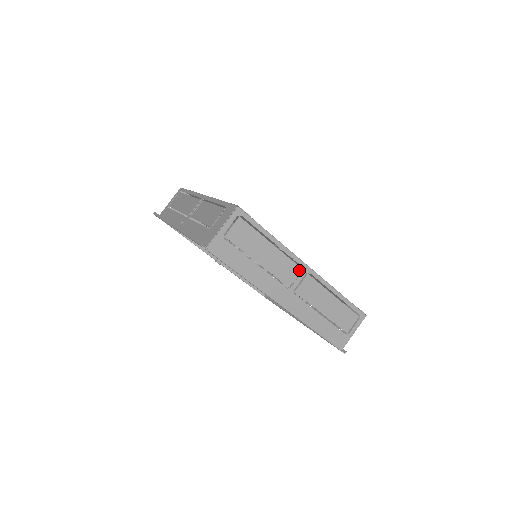
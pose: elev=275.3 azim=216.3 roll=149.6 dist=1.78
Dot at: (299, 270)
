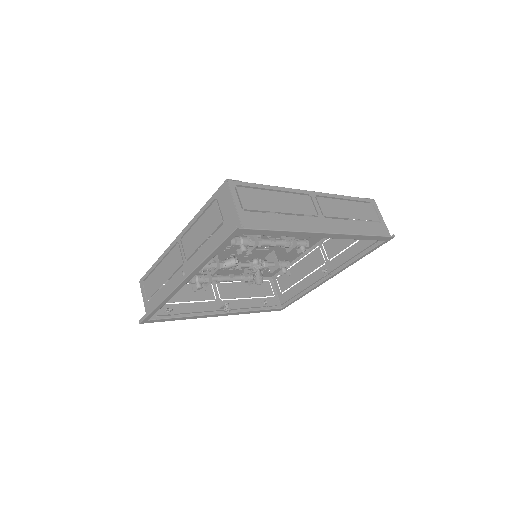
Dot at: (309, 198)
